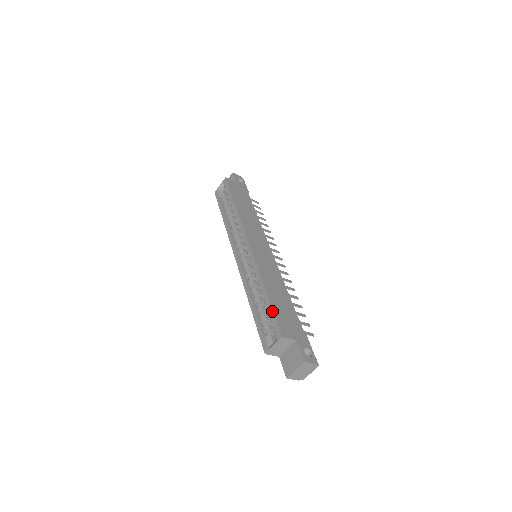
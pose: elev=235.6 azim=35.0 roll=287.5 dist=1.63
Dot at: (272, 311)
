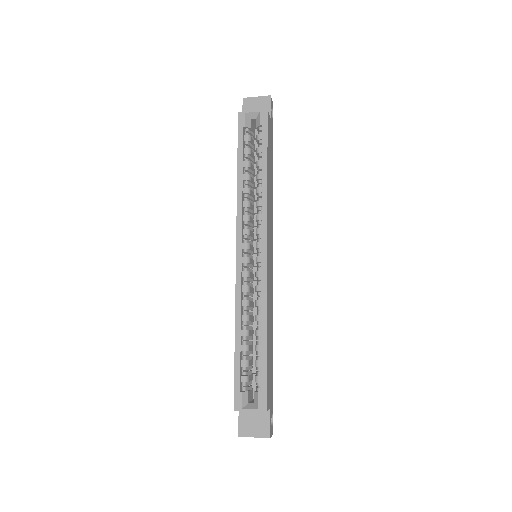
Dot at: (266, 372)
